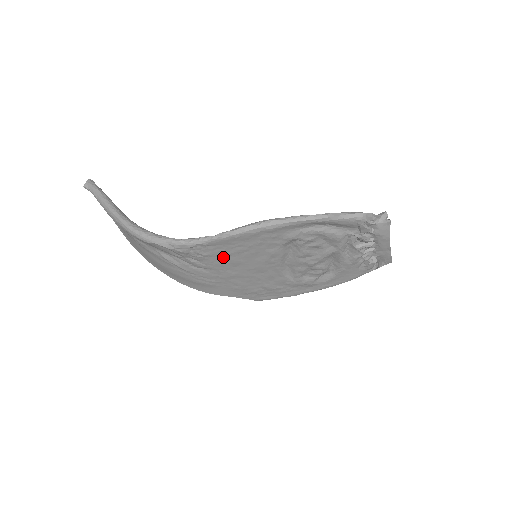
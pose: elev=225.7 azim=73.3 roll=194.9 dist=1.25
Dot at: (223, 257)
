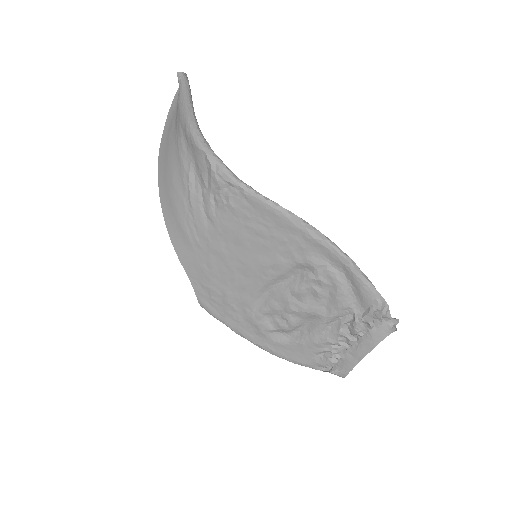
Dot at: (239, 223)
